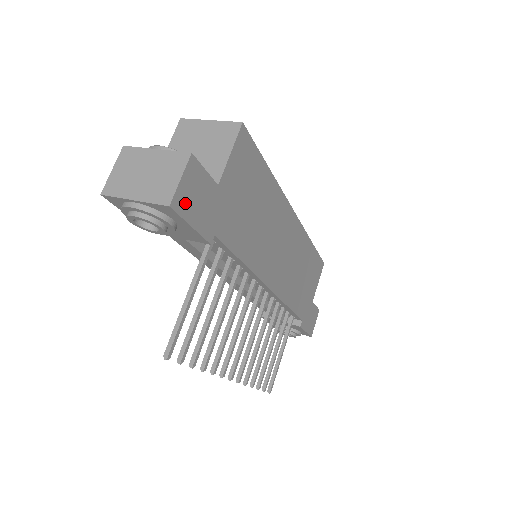
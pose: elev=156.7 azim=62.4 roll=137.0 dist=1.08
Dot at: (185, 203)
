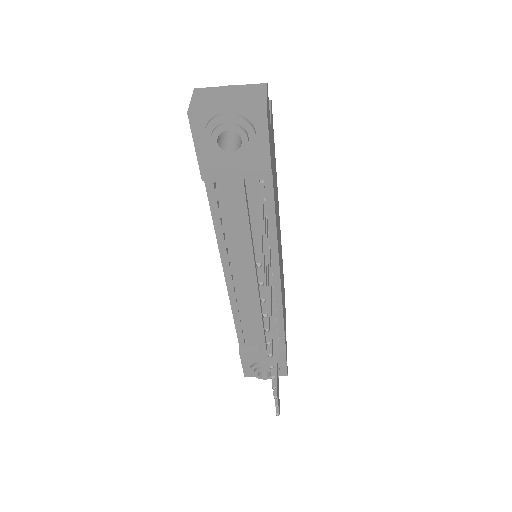
Dot at: (268, 118)
